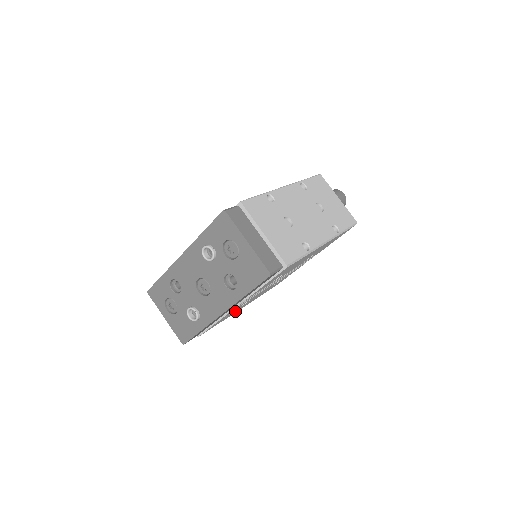
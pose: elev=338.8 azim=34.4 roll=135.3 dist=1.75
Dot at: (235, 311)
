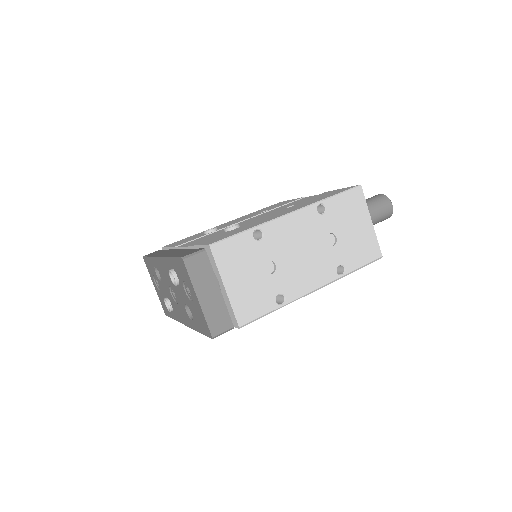
Dot at: occluded
